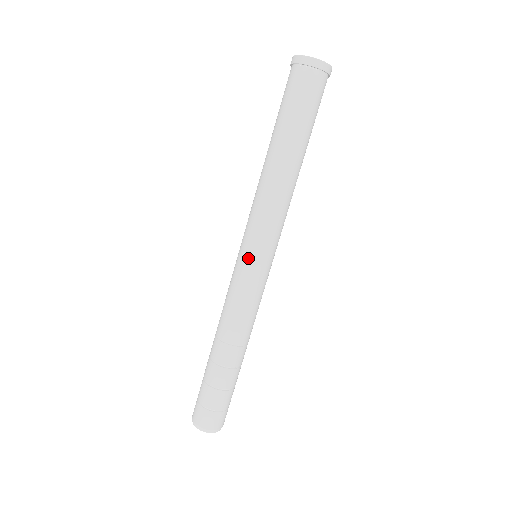
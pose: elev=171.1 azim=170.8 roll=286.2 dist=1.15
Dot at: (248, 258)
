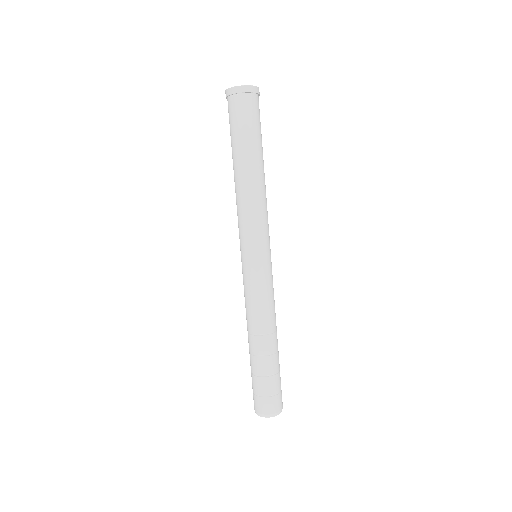
Dot at: (255, 259)
